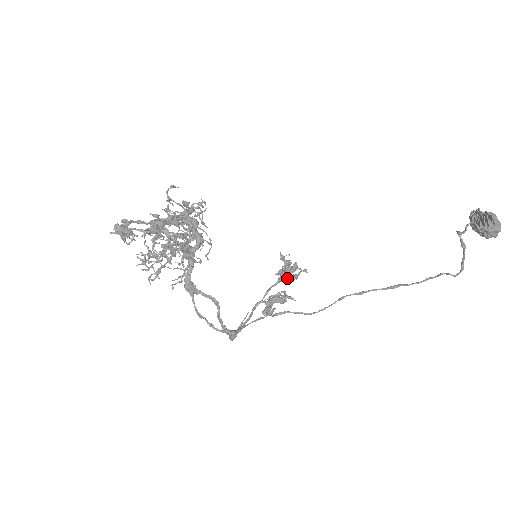
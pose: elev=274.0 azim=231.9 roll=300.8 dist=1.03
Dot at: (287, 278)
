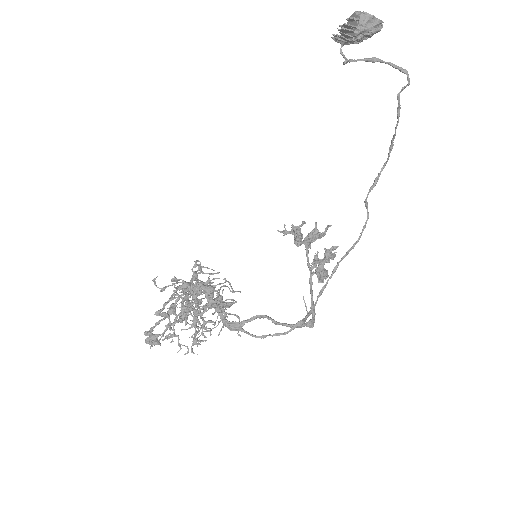
Dot at: (307, 240)
